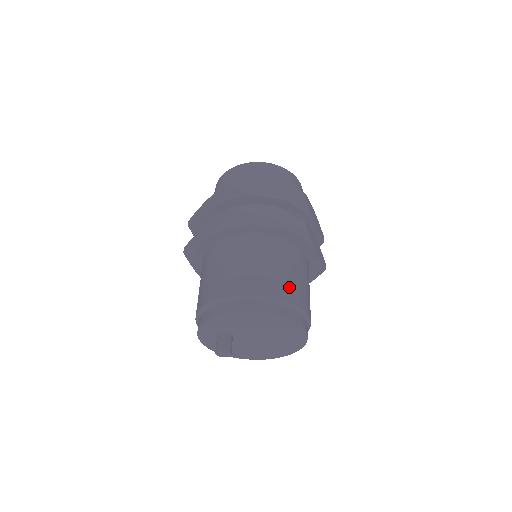
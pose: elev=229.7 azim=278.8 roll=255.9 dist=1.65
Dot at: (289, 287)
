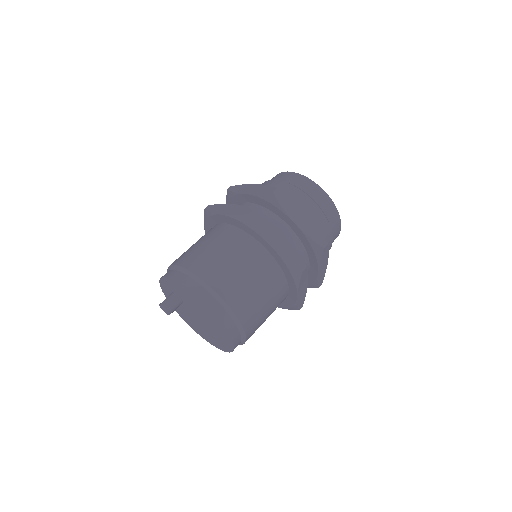
Dot at: (248, 306)
